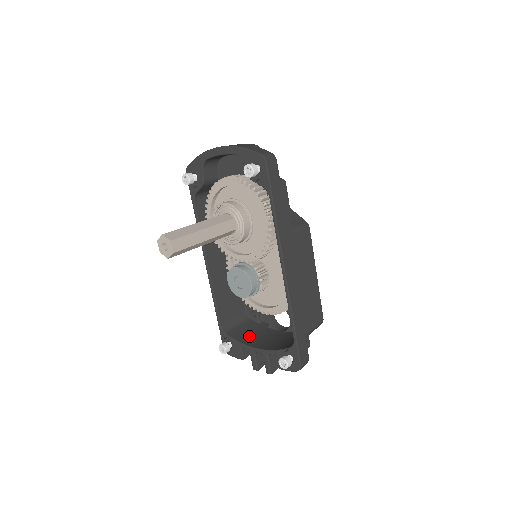
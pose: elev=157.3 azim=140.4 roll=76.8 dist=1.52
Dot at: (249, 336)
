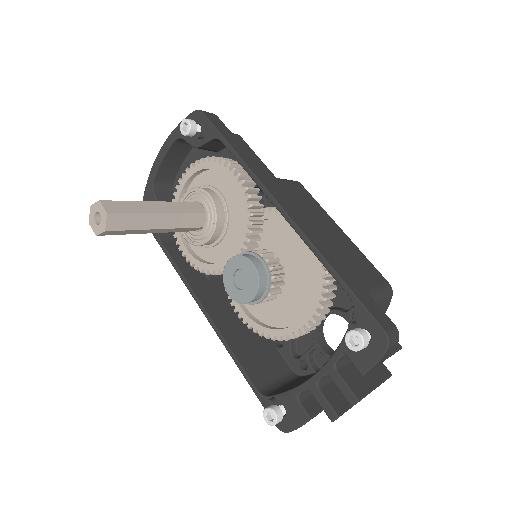
Dot at: (303, 381)
